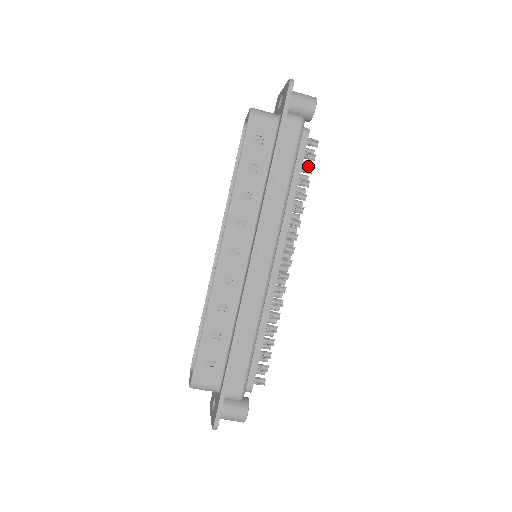
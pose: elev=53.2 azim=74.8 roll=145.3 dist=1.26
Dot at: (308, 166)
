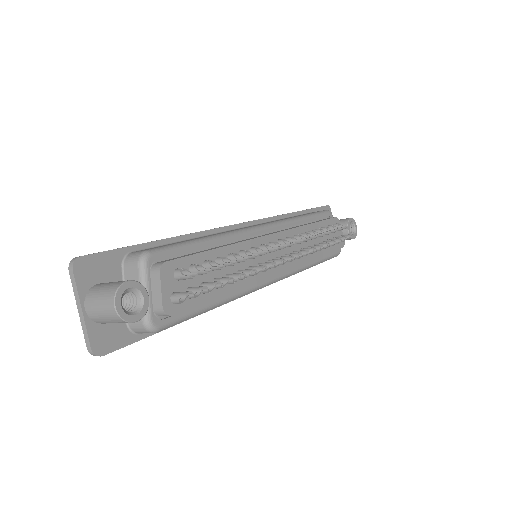
Dot at: occluded
